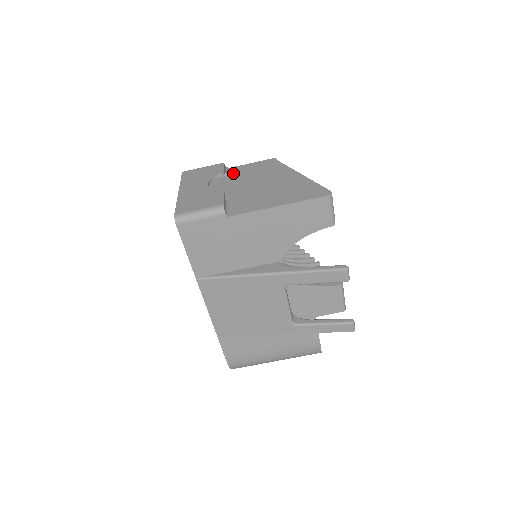
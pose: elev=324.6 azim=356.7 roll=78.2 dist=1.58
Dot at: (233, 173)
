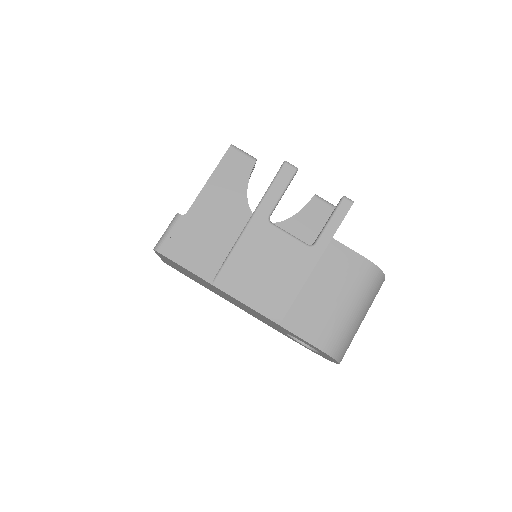
Dot at: occluded
